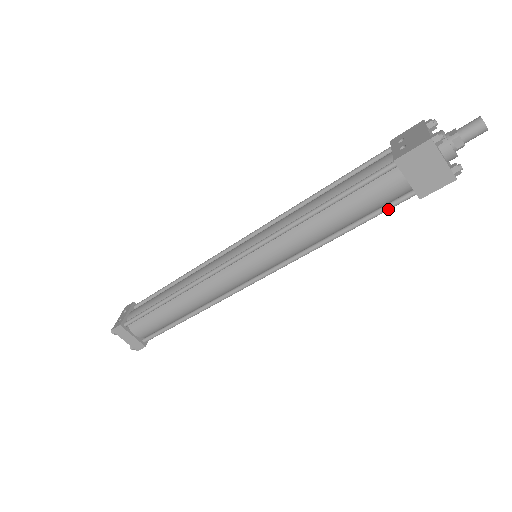
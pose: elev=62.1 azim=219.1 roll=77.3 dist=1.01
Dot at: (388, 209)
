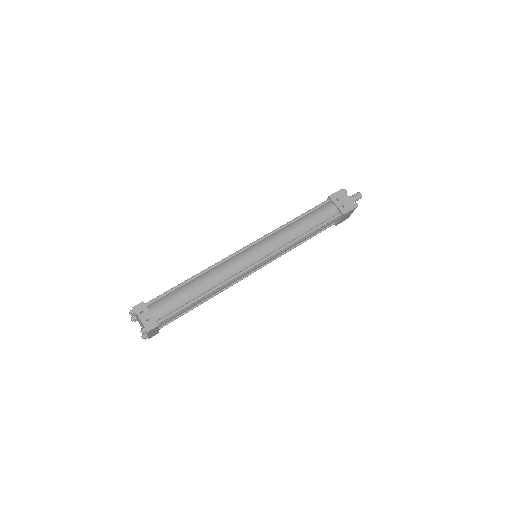
Dot at: occluded
